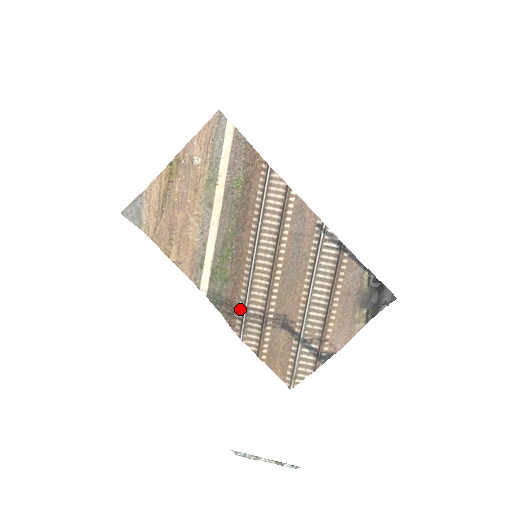
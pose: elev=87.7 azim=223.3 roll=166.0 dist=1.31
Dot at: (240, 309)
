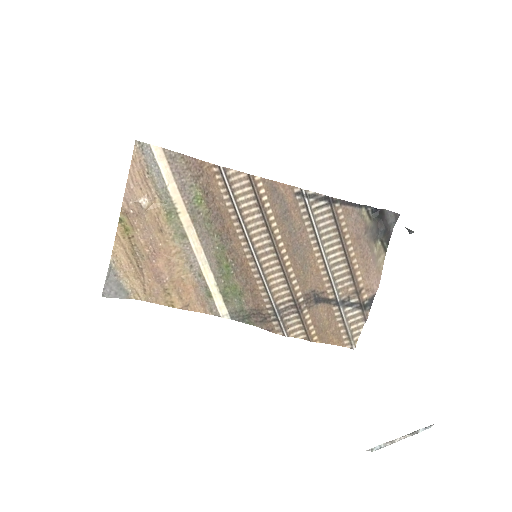
Dot at: (270, 311)
